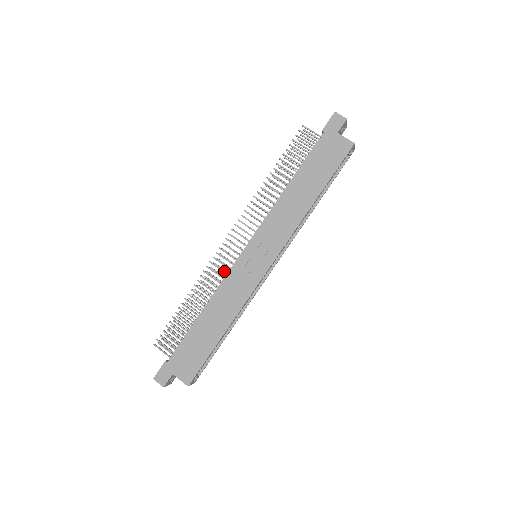
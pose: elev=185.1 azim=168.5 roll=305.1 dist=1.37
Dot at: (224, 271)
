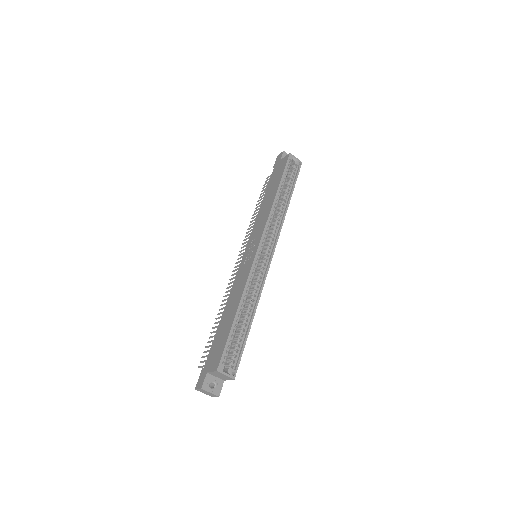
Dot at: occluded
